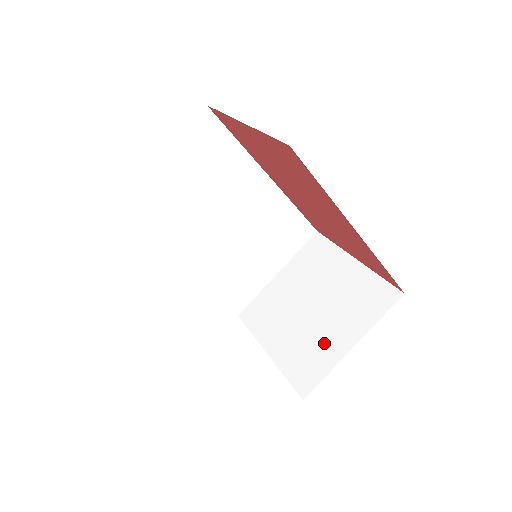
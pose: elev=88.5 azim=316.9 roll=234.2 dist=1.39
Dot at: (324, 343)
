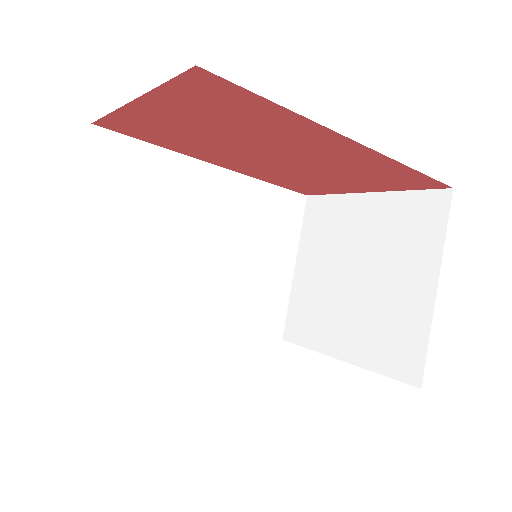
Dot at: (399, 306)
